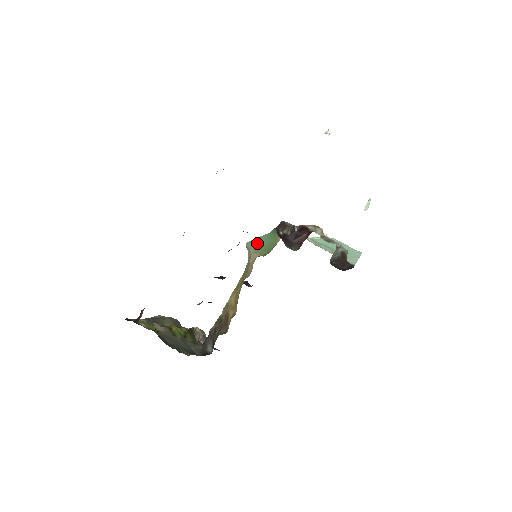
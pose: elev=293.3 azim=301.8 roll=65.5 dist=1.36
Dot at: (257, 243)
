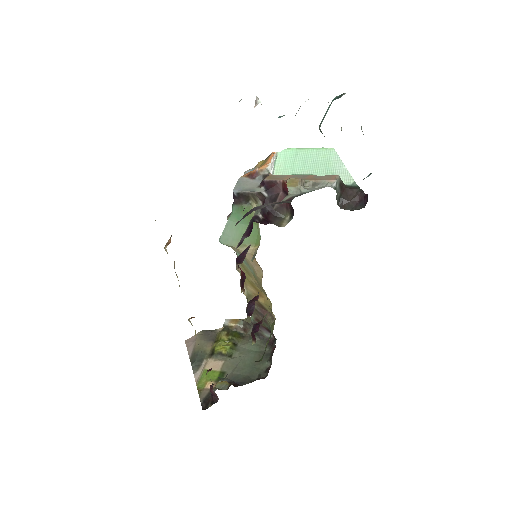
Dot at: (233, 234)
